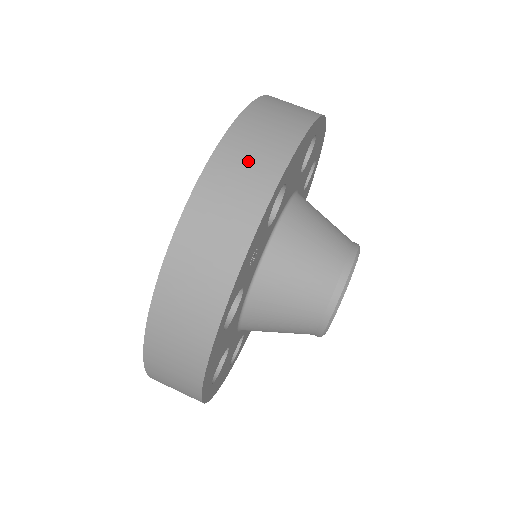
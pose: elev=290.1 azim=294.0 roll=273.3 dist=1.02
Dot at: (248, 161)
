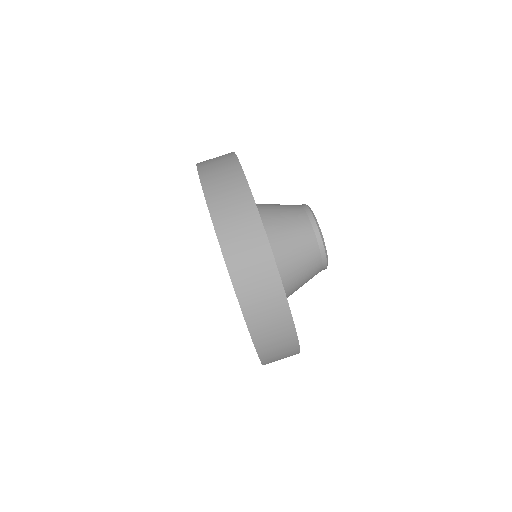
Dot at: (219, 169)
